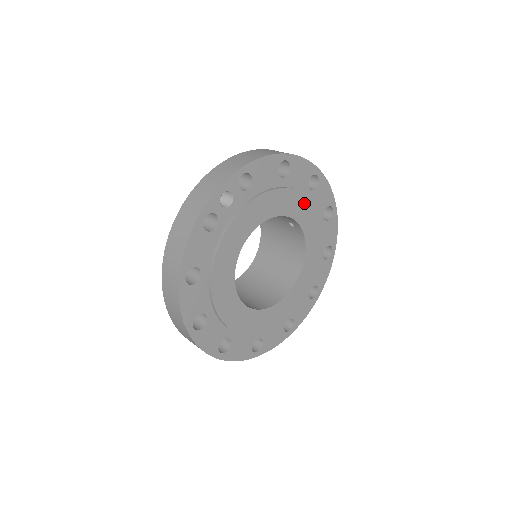
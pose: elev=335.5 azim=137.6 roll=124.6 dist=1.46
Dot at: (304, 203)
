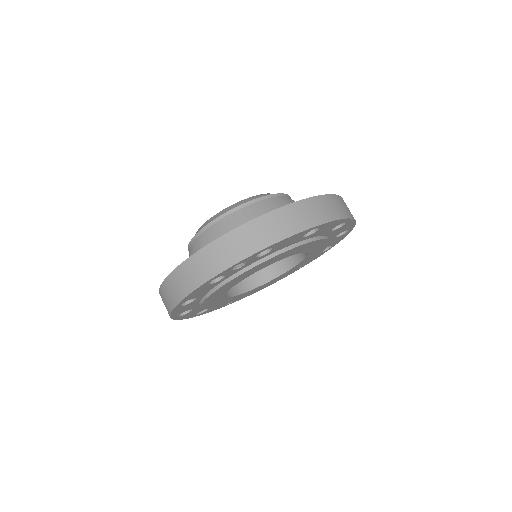
Dot at: (319, 242)
